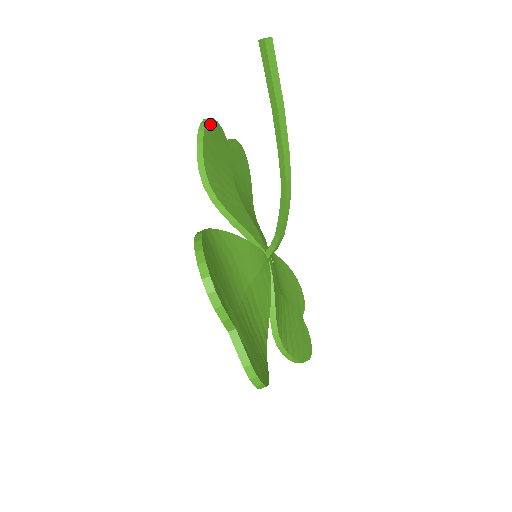
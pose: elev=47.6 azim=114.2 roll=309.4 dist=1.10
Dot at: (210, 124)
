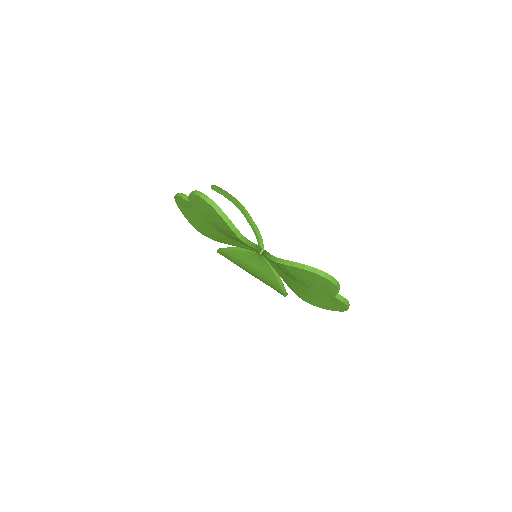
Dot at: occluded
